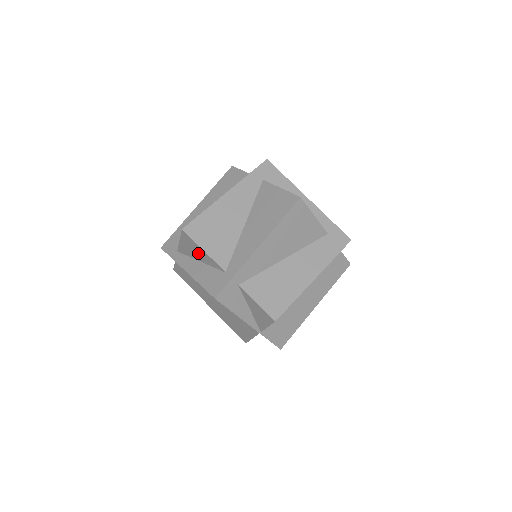
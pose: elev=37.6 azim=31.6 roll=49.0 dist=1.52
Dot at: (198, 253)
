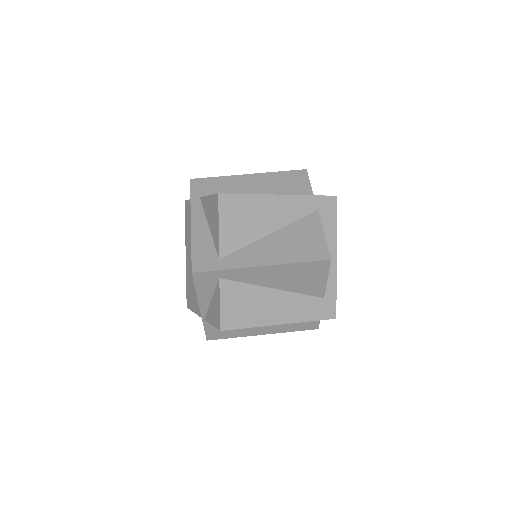
Dot at: (213, 221)
